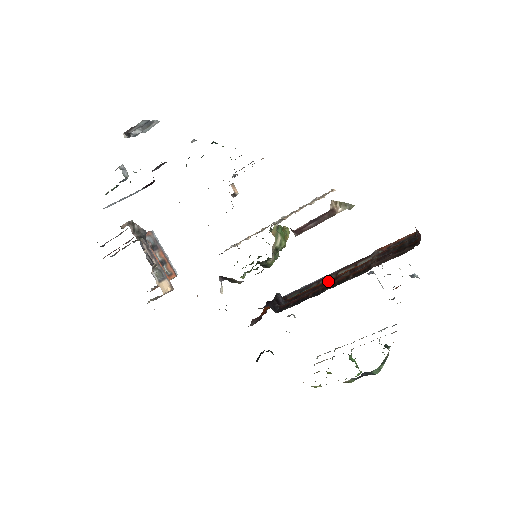
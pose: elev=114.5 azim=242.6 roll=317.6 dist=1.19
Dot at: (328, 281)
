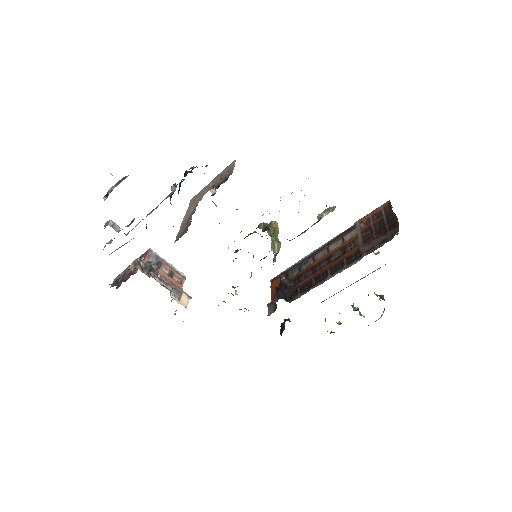
Dot at: (323, 260)
